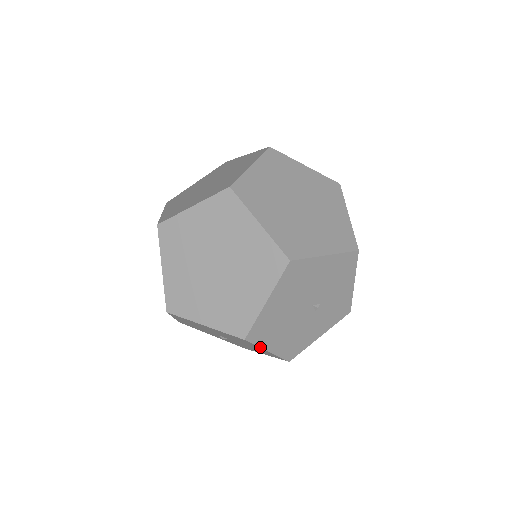
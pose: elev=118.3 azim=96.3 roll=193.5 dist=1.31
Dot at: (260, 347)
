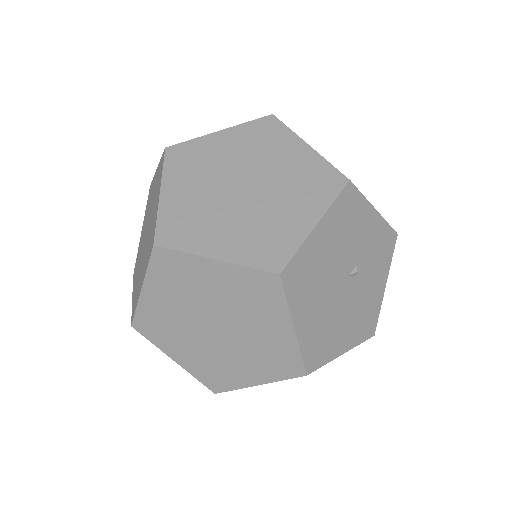
Dot at: (330, 361)
